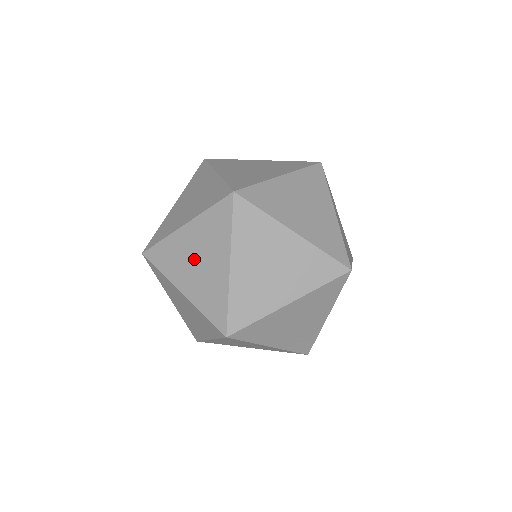
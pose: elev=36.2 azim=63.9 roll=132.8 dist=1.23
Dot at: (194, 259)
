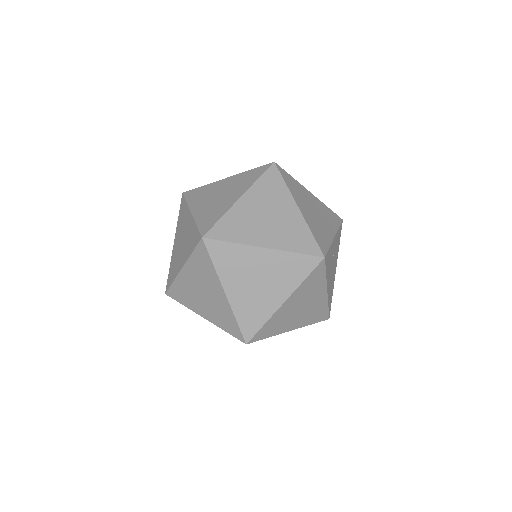
Dot at: (217, 195)
